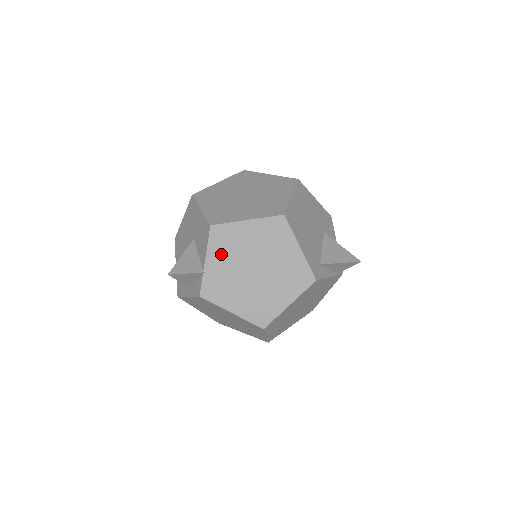
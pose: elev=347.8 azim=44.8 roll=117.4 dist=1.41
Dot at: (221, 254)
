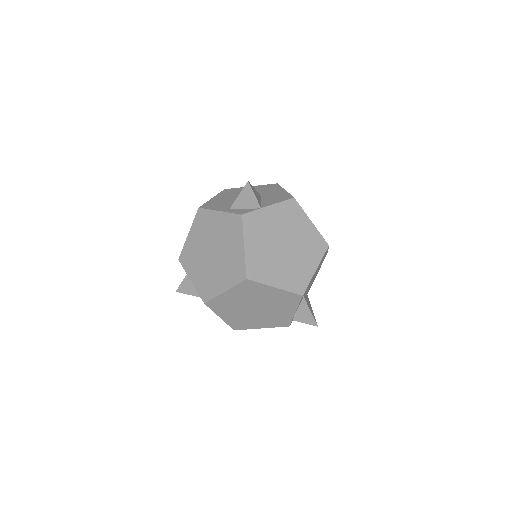
Dot at: (280, 215)
